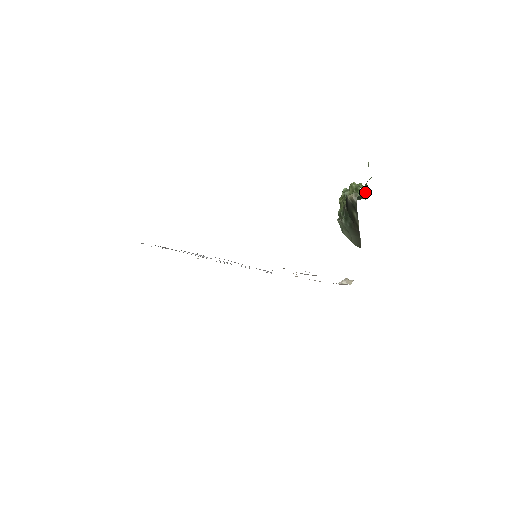
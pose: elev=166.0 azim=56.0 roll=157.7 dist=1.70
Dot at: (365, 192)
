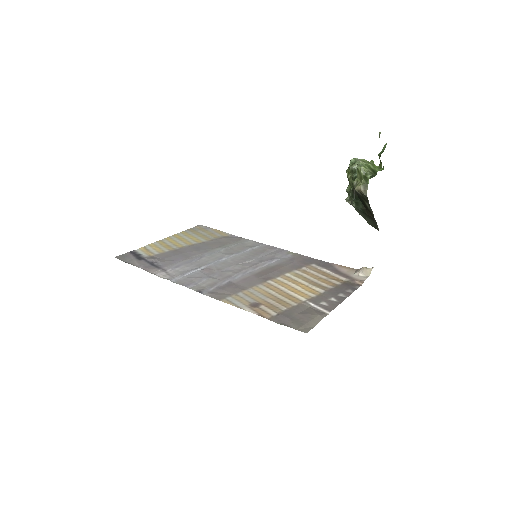
Dot at: (378, 167)
